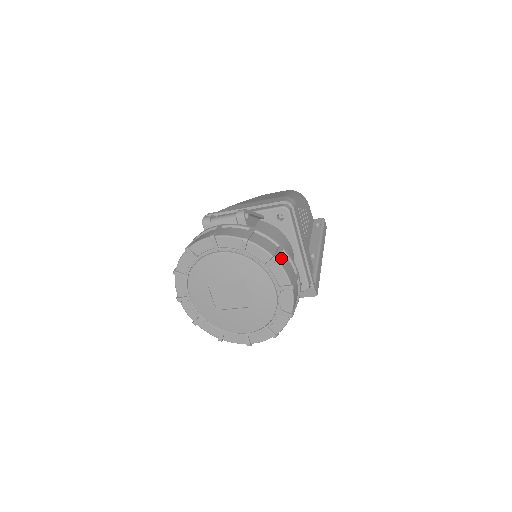
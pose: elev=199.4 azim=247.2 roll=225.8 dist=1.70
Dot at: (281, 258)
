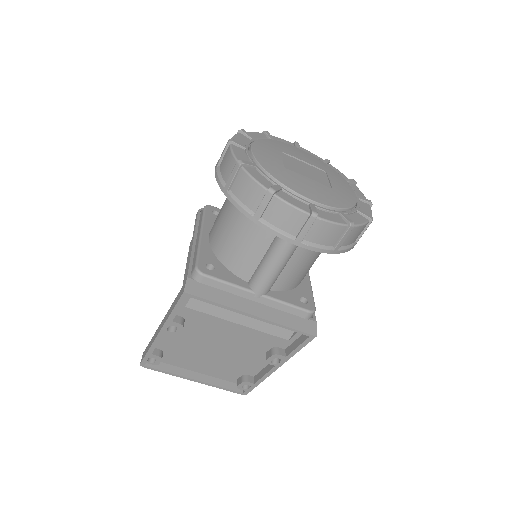
Dot at: occluded
